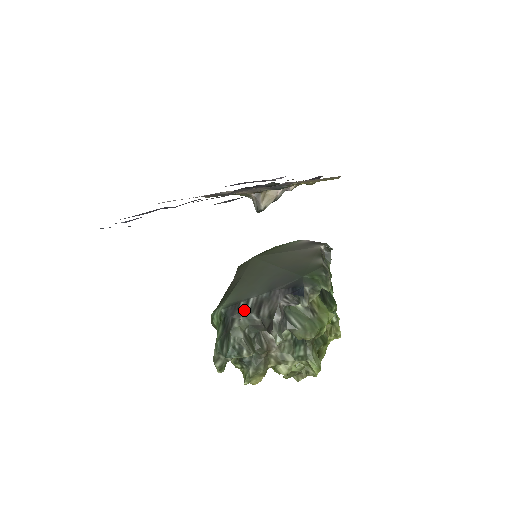
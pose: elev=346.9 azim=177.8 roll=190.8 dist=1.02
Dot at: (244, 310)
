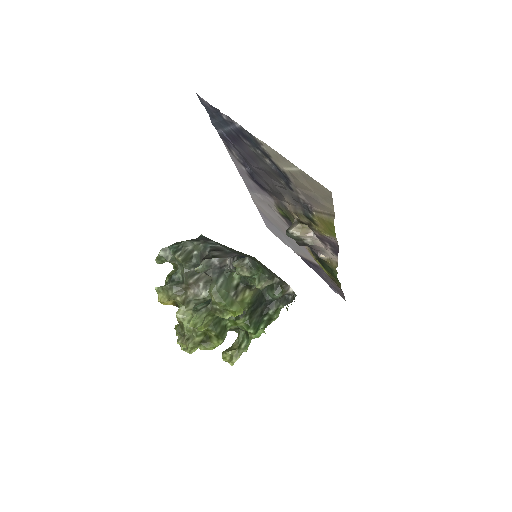
Dot at: (209, 243)
